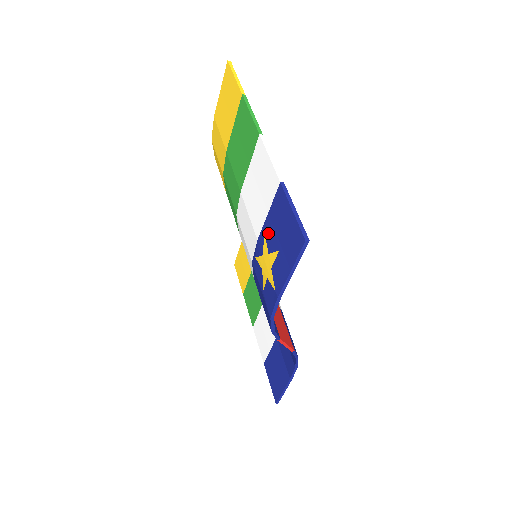
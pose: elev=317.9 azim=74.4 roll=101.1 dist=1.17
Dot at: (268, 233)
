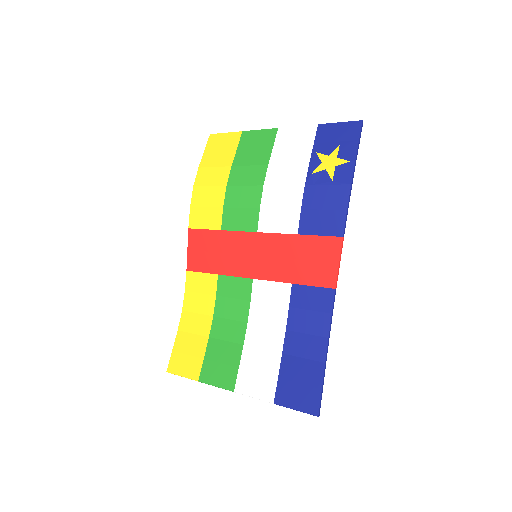
Dot at: (321, 149)
